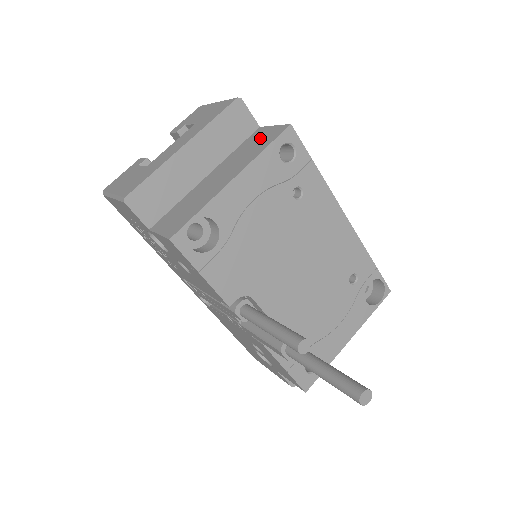
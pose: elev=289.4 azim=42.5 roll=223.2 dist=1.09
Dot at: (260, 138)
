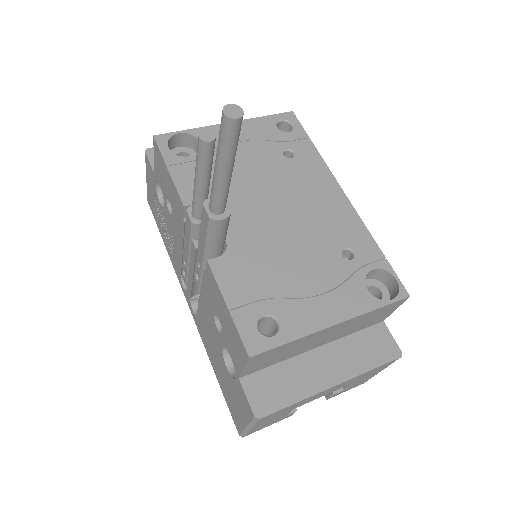
Dot at: occluded
